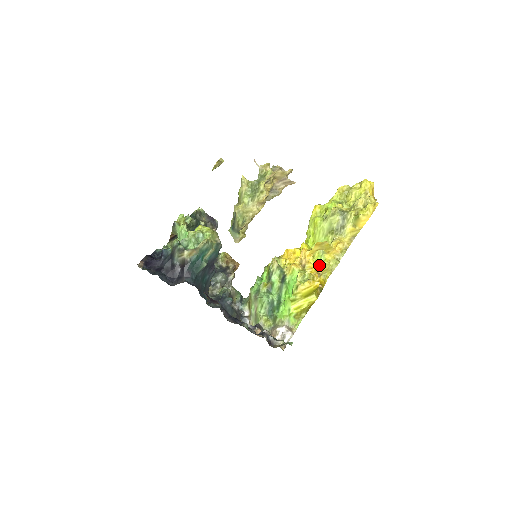
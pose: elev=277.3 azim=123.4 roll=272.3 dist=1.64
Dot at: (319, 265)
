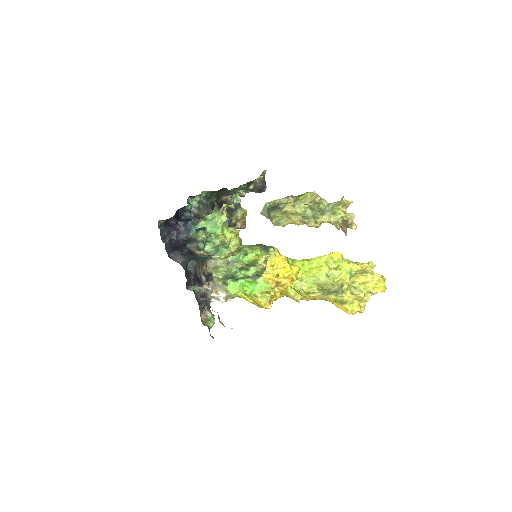
Dot at: (287, 291)
